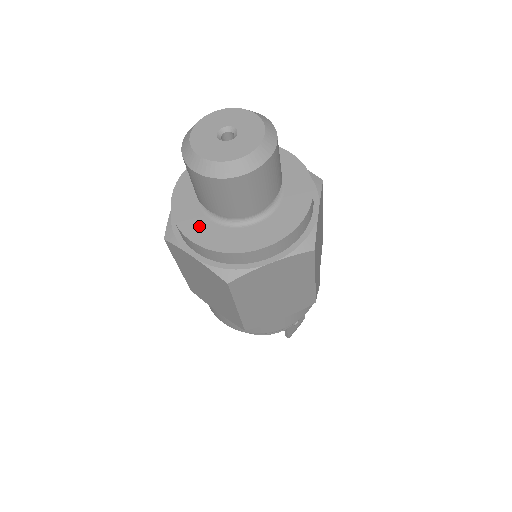
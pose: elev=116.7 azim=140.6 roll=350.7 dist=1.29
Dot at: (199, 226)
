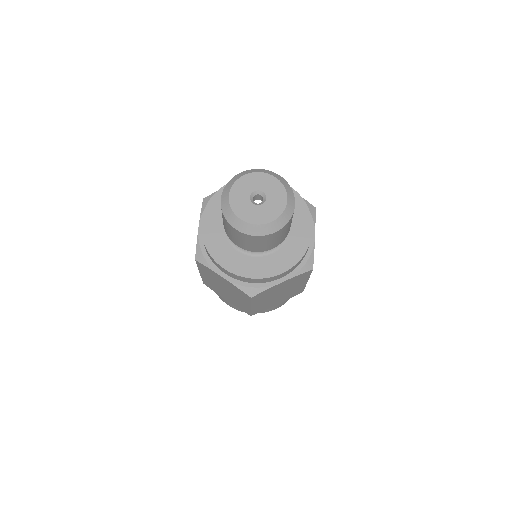
Dot at: (215, 217)
